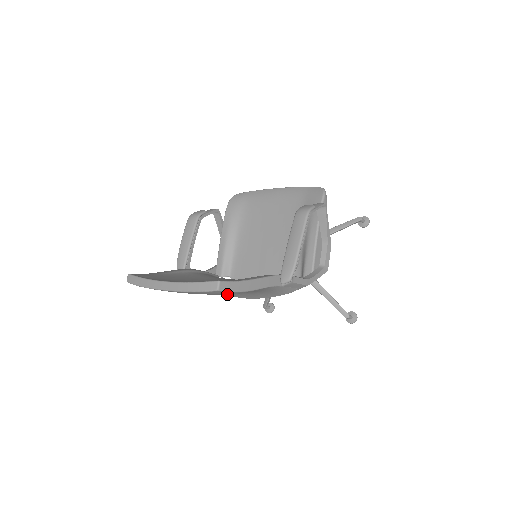
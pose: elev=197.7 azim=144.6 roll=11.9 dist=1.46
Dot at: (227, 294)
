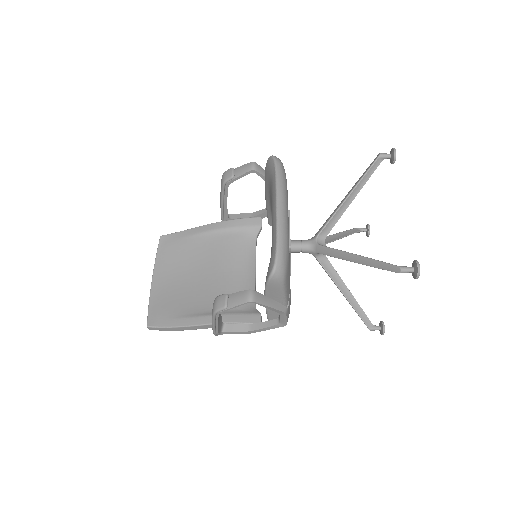
Dot at: occluded
